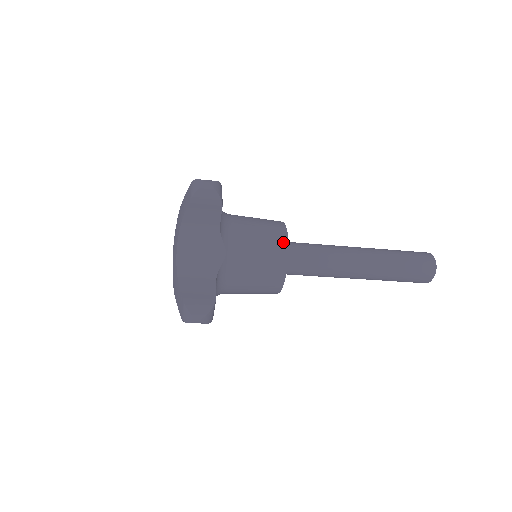
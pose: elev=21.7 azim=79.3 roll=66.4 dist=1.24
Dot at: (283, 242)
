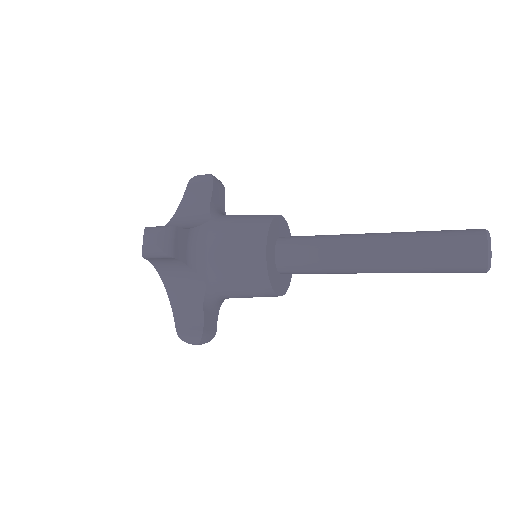
Dot at: (261, 265)
